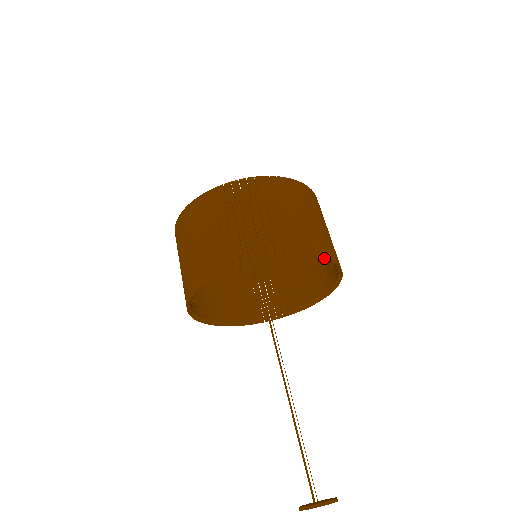
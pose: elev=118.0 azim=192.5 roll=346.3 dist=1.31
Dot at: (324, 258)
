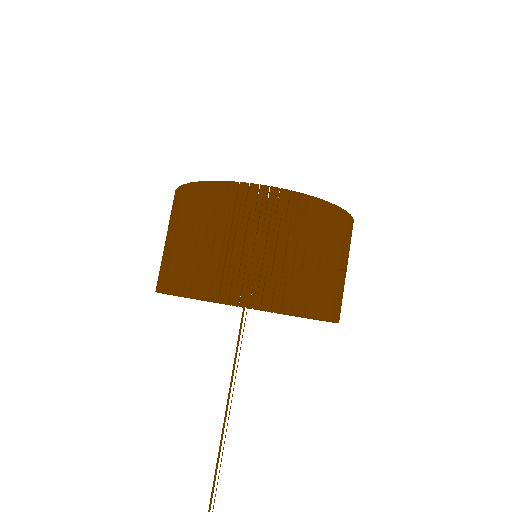
Dot at: occluded
